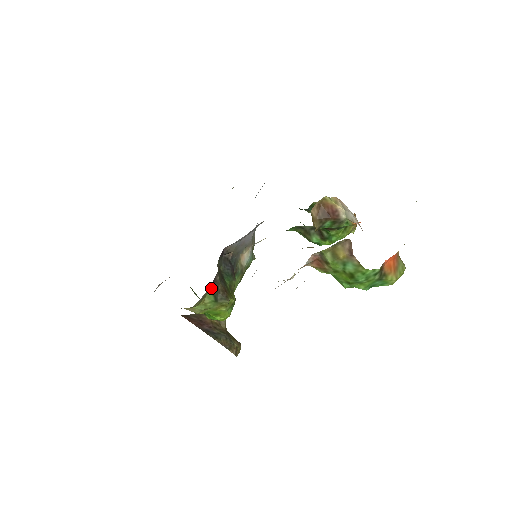
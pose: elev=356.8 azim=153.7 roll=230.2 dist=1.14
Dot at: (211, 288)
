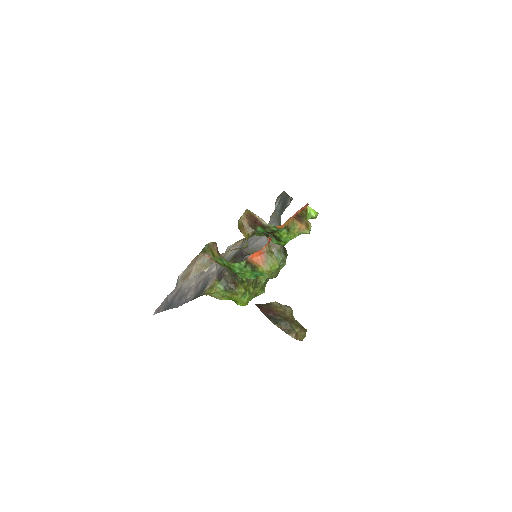
Dot at: (220, 281)
